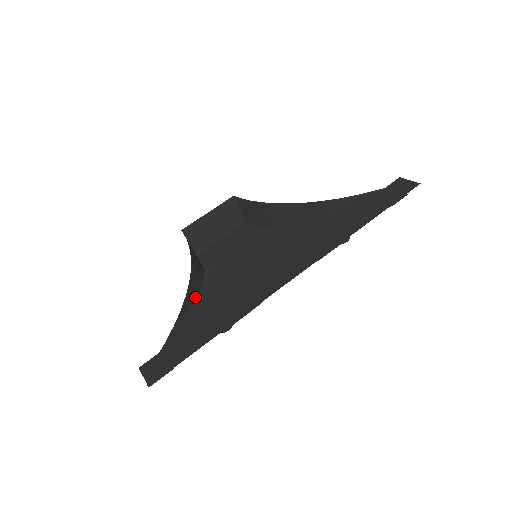
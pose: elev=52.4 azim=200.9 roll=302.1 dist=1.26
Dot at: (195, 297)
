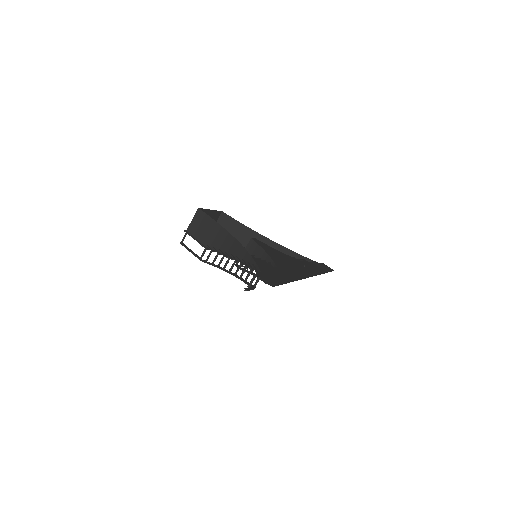
Dot at: (237, 256)
